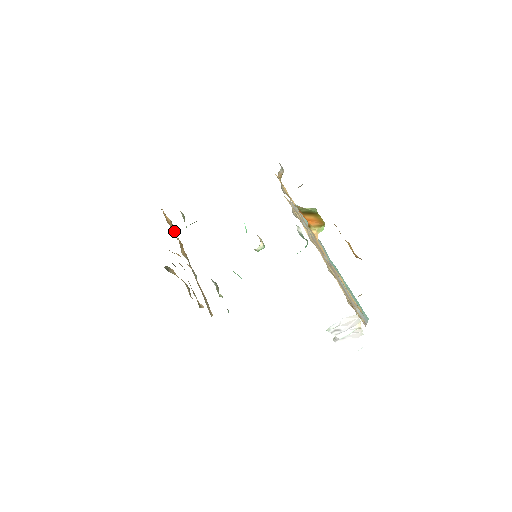
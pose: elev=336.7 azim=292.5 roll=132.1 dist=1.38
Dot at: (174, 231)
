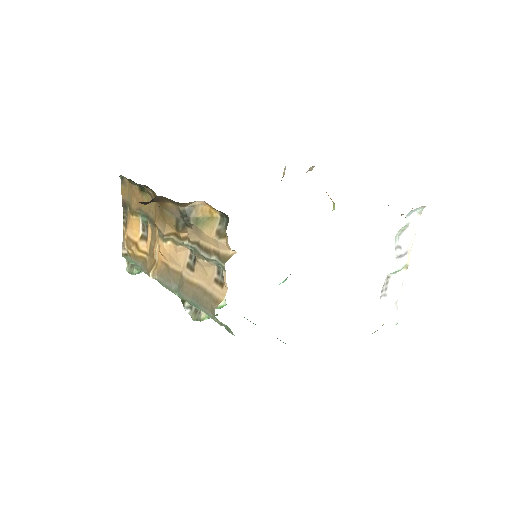
Dot at: (150, 239)
